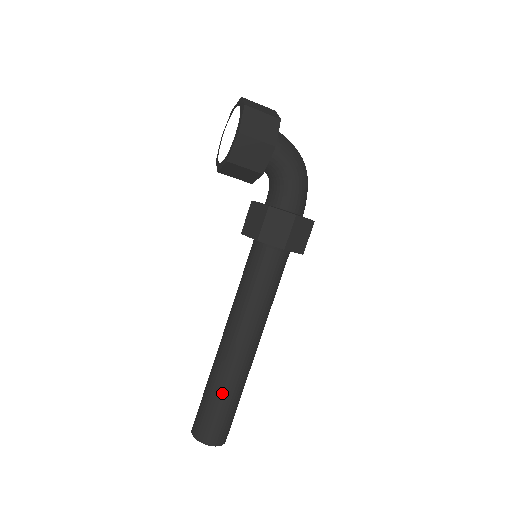
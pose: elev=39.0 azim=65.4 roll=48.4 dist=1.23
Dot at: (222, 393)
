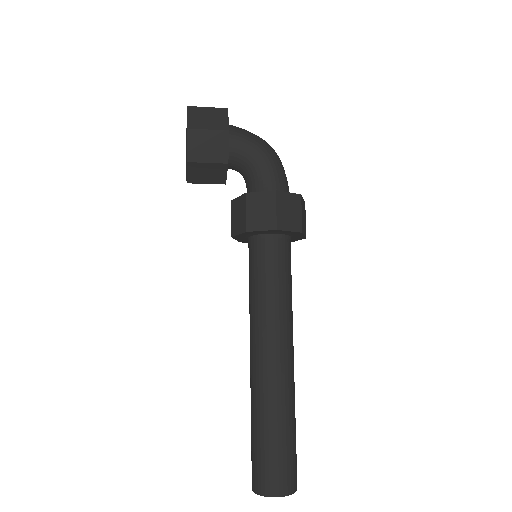
Dot at: (268, 422)
